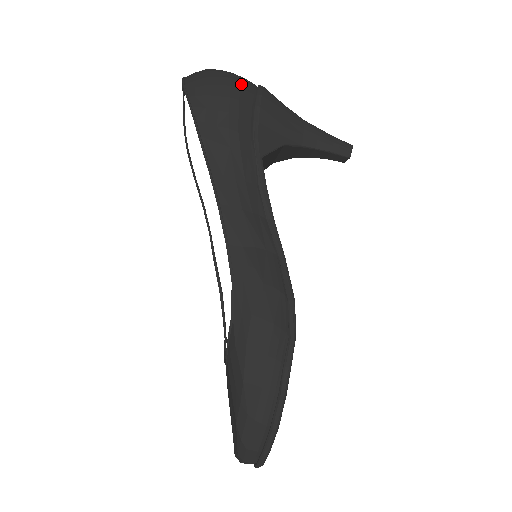
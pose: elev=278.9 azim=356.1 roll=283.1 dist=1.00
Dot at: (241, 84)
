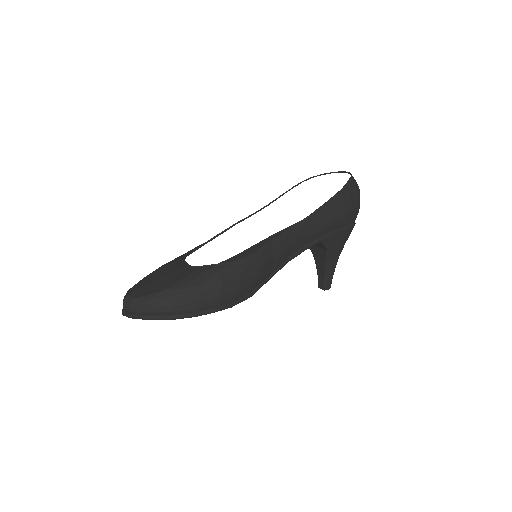
Dot at: (357, 213)
